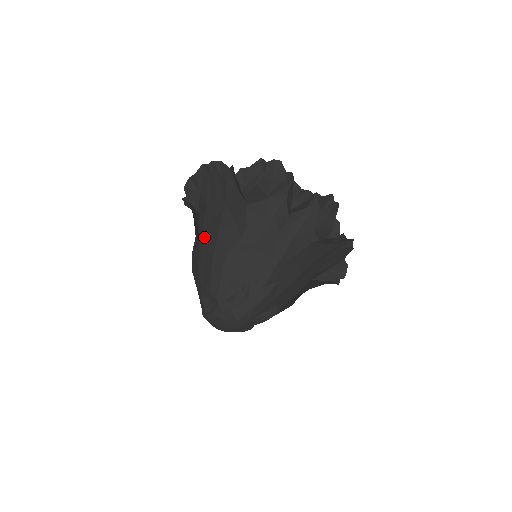
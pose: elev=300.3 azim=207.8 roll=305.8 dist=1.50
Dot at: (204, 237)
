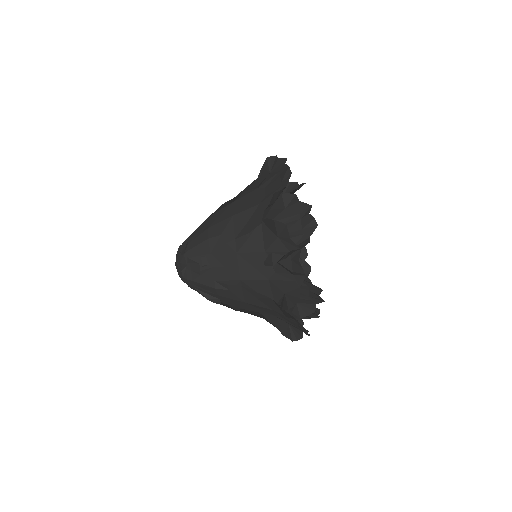
Dot at: (230, 206)
